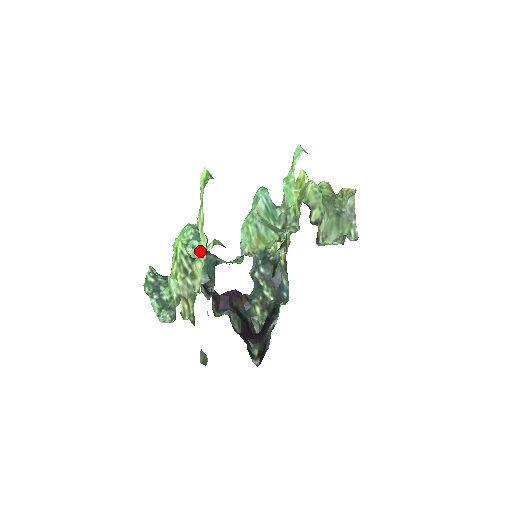
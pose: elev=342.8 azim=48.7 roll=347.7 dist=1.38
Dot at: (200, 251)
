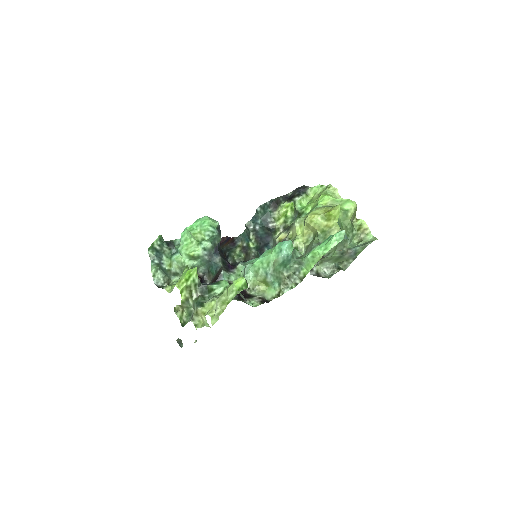
Dot at: (210, 251)
